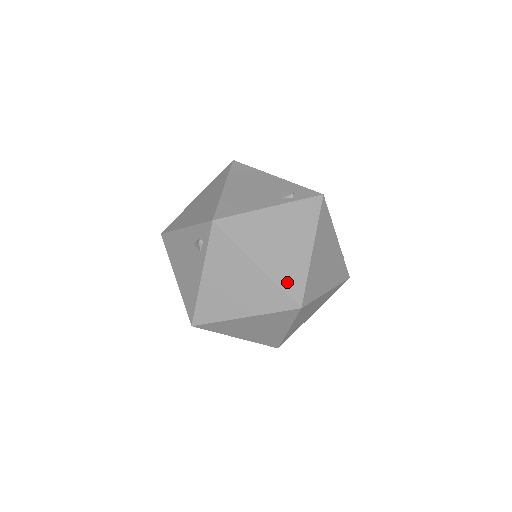
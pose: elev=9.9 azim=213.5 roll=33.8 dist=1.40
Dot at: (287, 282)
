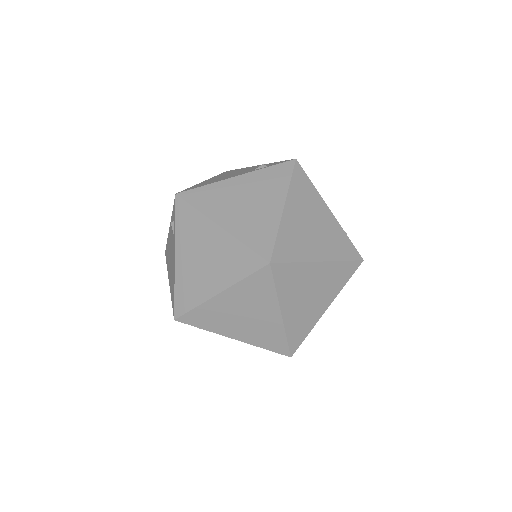
Dot at: (253, 239)
